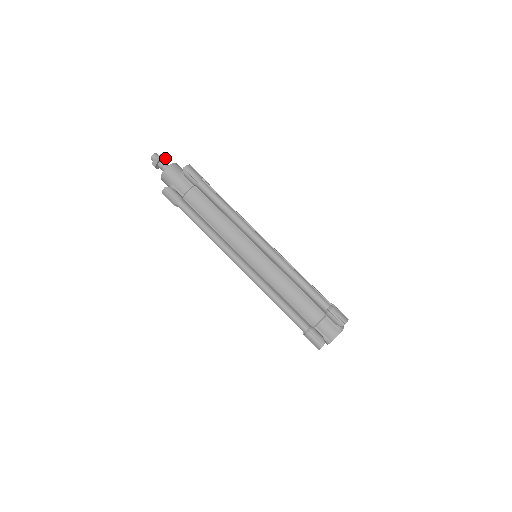
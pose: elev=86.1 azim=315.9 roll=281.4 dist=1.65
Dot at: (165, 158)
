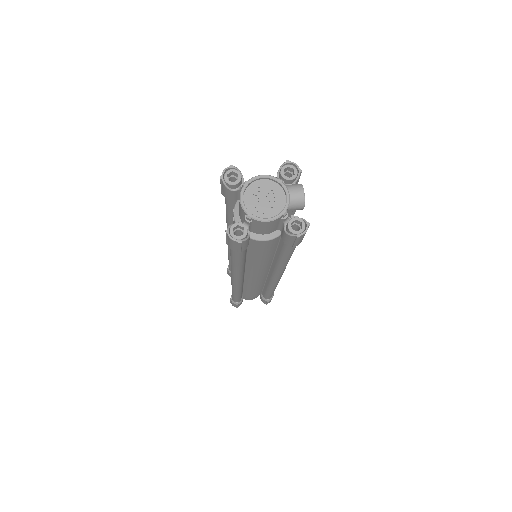
Dot at: occluded
